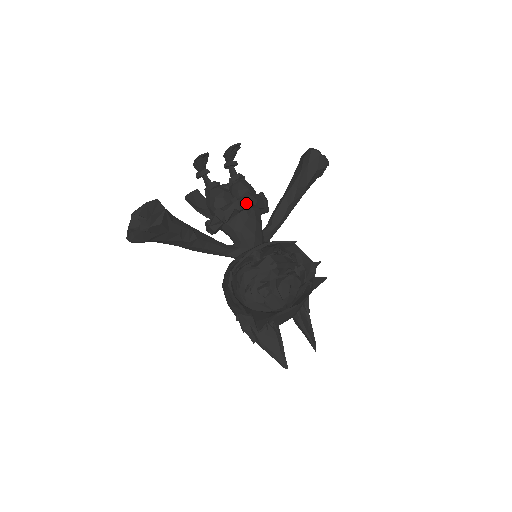
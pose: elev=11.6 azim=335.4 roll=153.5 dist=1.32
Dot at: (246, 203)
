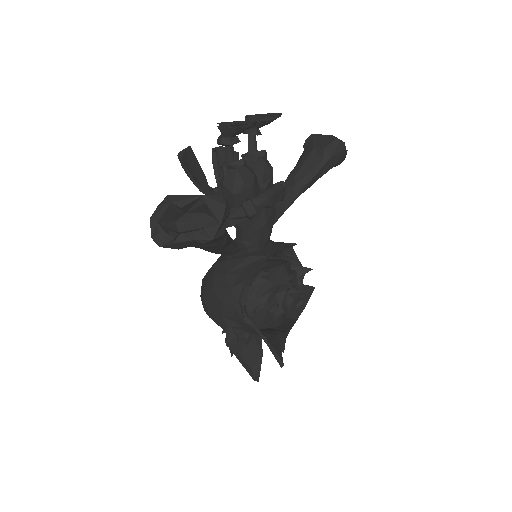
Dot at: (278, 198)
